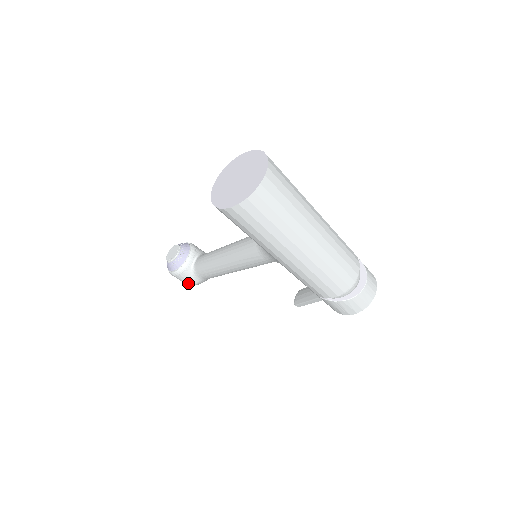
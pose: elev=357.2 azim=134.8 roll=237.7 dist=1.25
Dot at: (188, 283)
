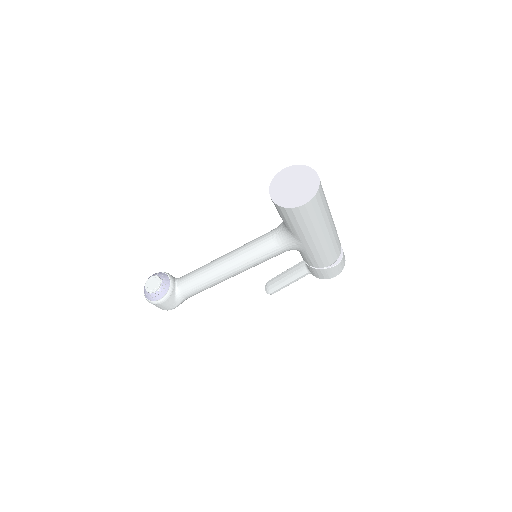
Dot at: (170, 308)
